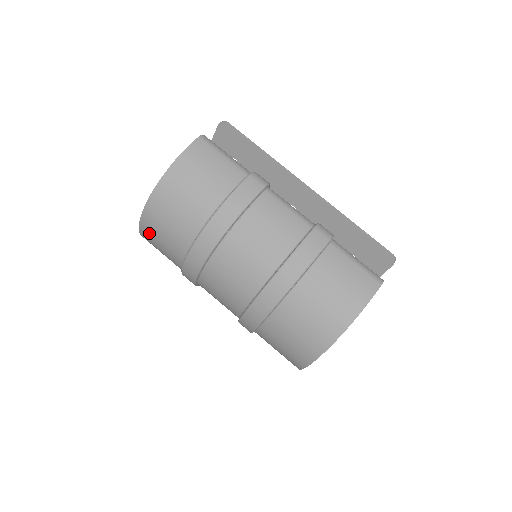
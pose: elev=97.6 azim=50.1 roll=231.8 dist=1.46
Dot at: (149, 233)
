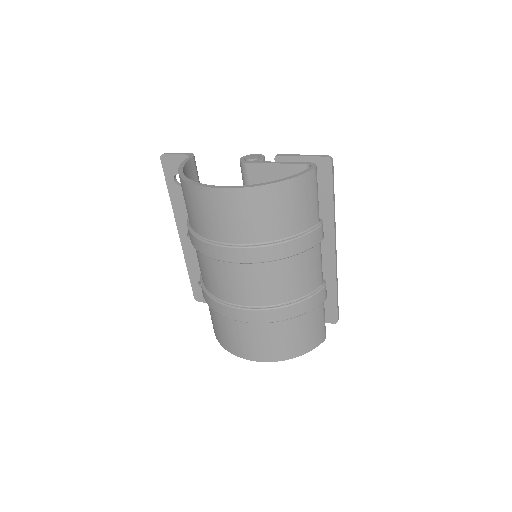
Dot at: (207, 200)
